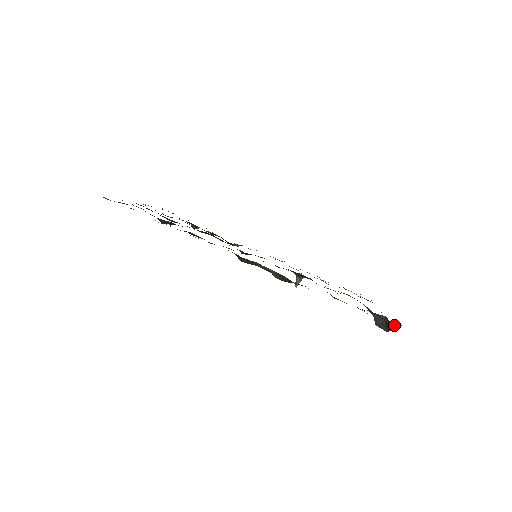
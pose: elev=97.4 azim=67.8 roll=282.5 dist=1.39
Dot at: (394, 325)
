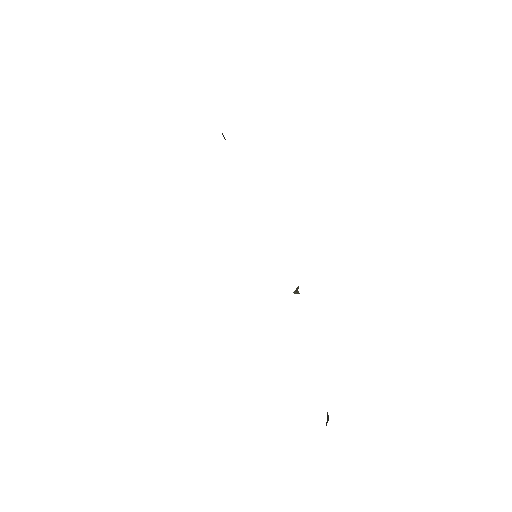
Dot at: occluded
